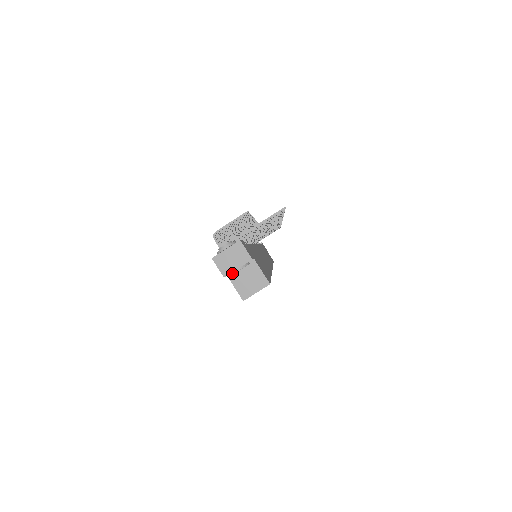
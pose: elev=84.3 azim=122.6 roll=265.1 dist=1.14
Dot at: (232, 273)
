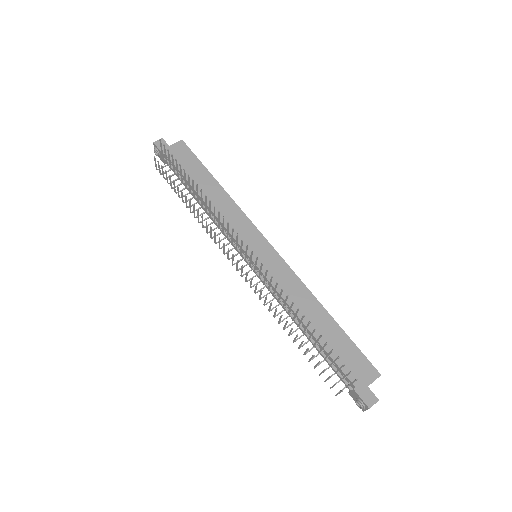
Dot at: occluded
